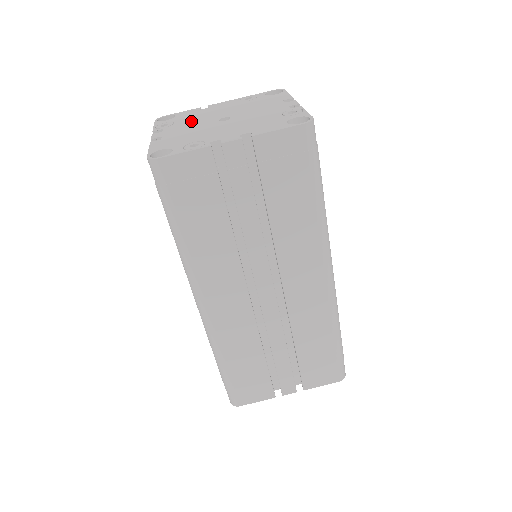
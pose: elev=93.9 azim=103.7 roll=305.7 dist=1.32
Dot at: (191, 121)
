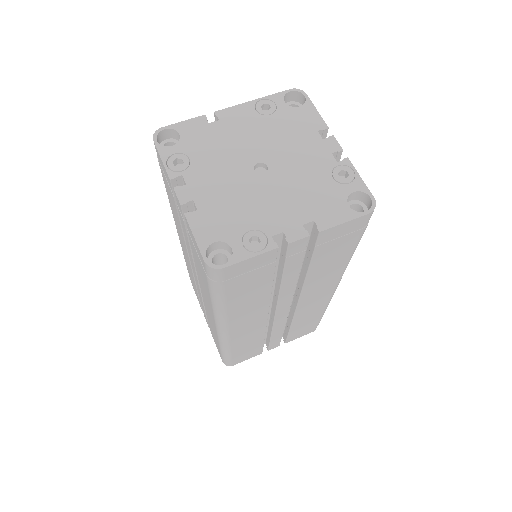
Dot at: (214, 161)
